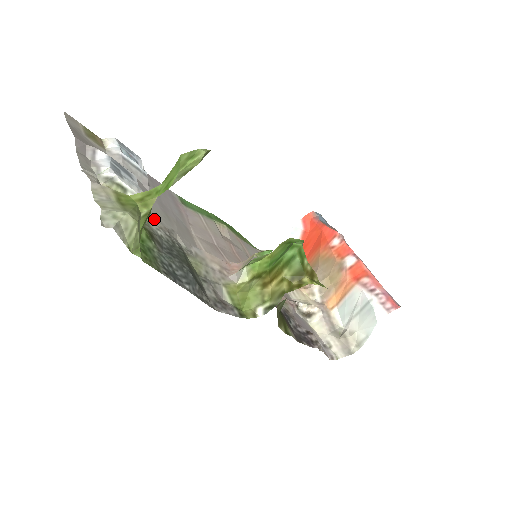
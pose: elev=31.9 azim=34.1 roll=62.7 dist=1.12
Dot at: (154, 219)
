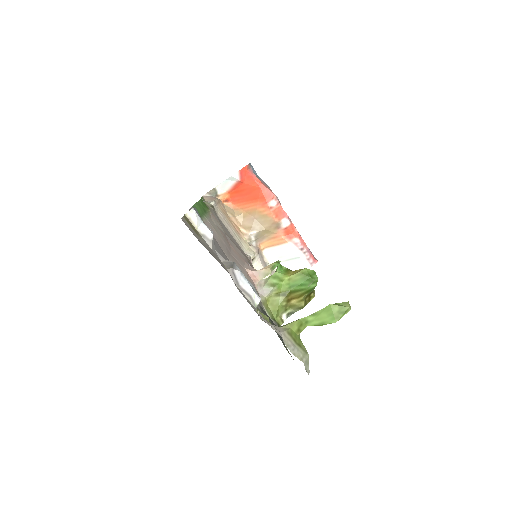
Dot at: occluded
